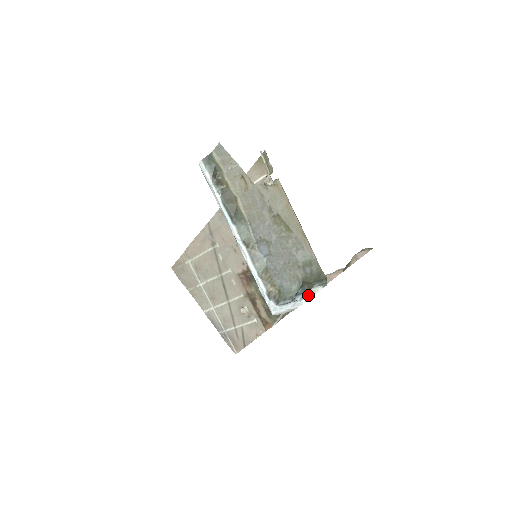
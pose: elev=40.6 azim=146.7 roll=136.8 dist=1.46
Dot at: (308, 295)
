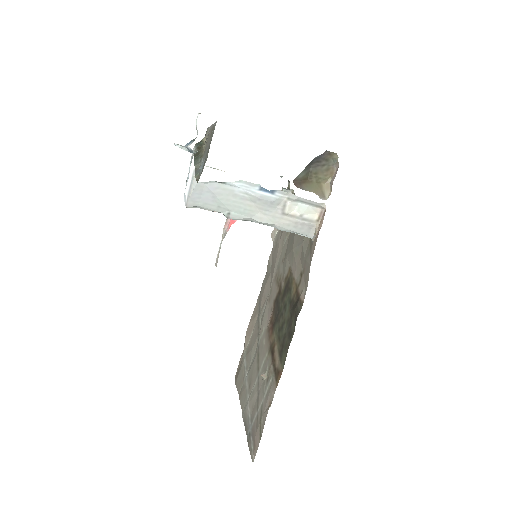
Dot at: (195, 138)
